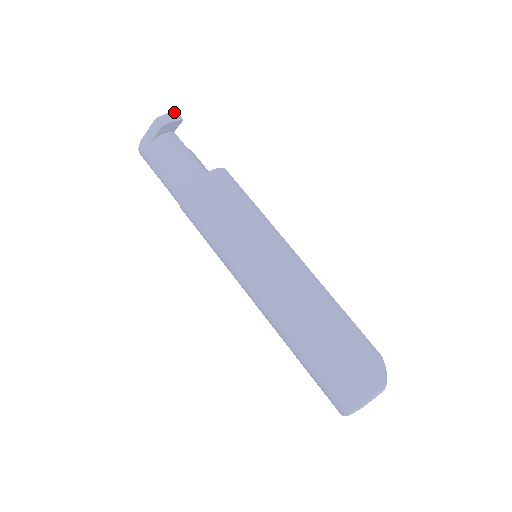
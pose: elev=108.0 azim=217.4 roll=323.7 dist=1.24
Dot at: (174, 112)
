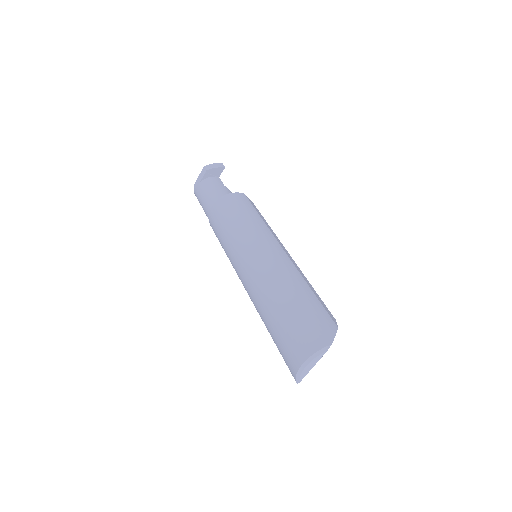
Dot at: (220, 163)
